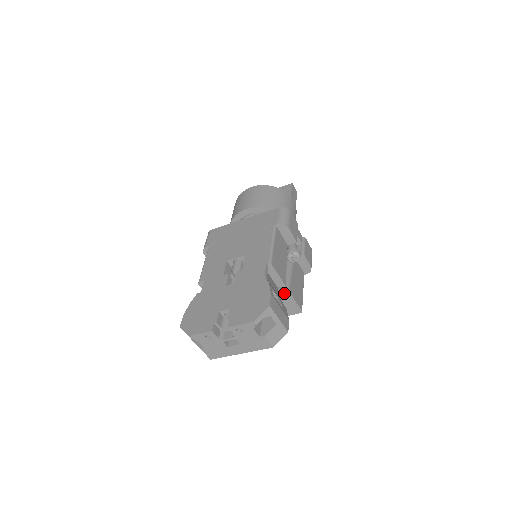
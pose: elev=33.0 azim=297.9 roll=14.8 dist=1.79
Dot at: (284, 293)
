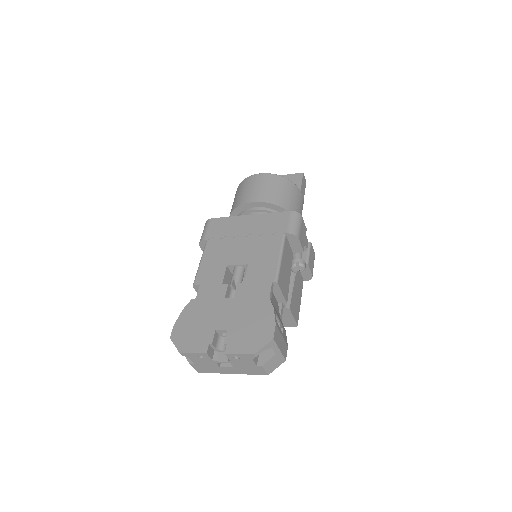
Dot at: (283, 309)
